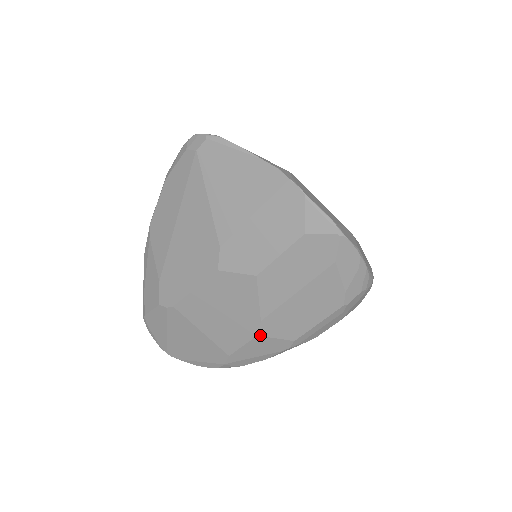
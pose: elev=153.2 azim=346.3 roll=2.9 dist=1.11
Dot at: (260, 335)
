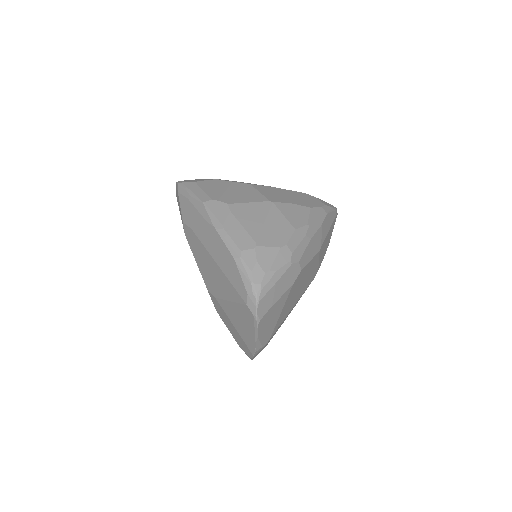
Dot at: occluded
